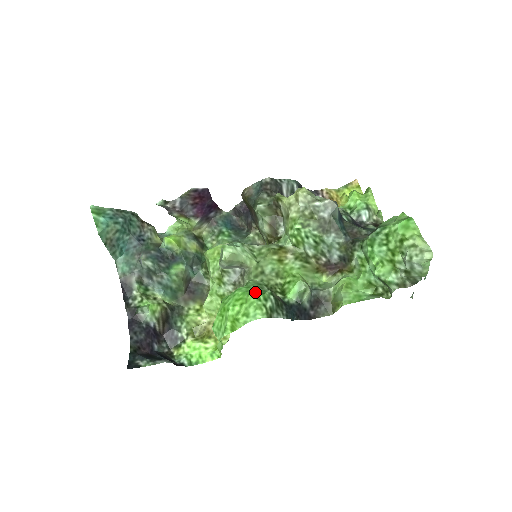
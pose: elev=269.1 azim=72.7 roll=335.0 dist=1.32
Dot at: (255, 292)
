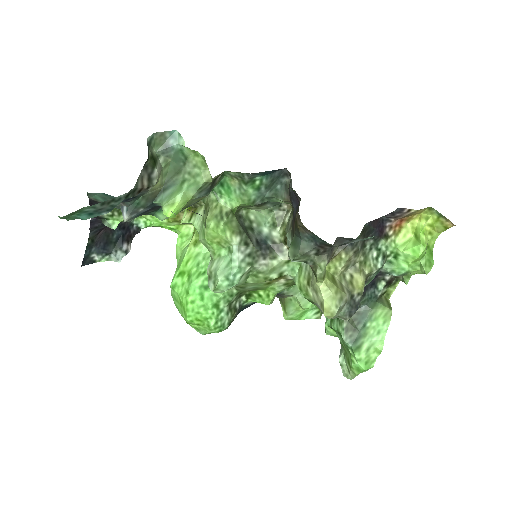
Dot at: (214, 329)
